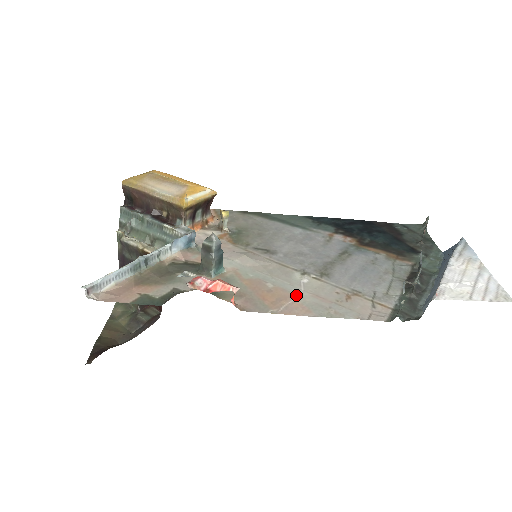
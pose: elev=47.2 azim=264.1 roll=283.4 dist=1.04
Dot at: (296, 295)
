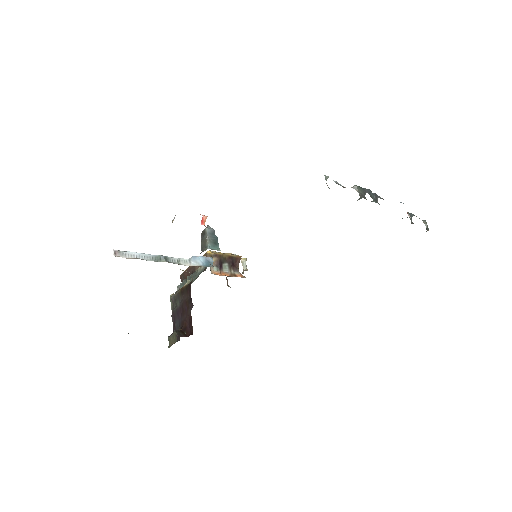
Dot at: occluded
